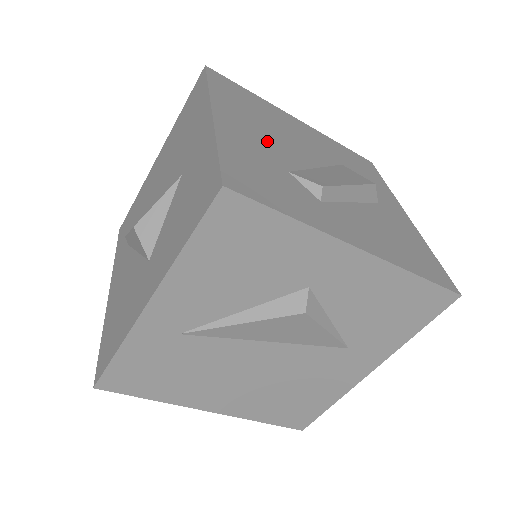
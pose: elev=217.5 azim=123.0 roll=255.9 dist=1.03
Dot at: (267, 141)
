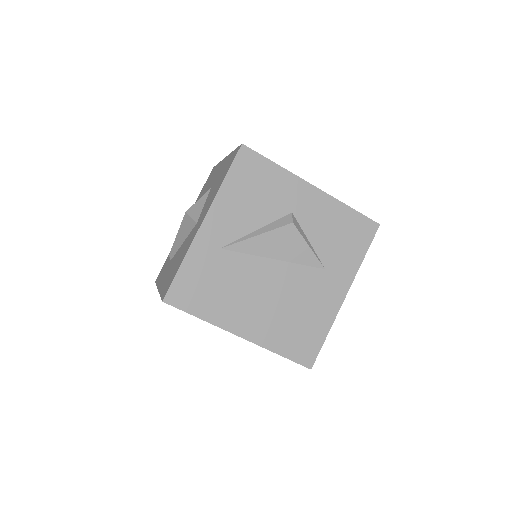
Dot at: occluded
